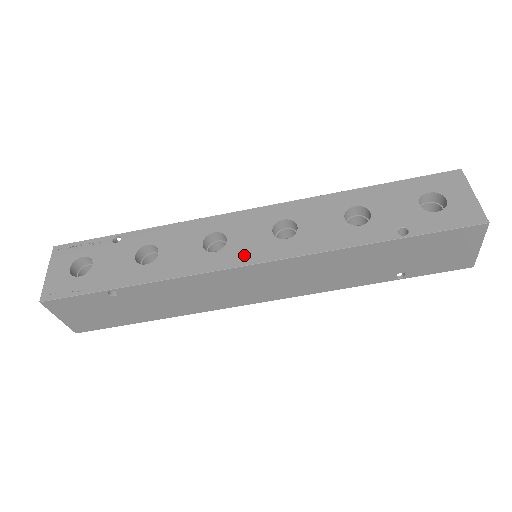
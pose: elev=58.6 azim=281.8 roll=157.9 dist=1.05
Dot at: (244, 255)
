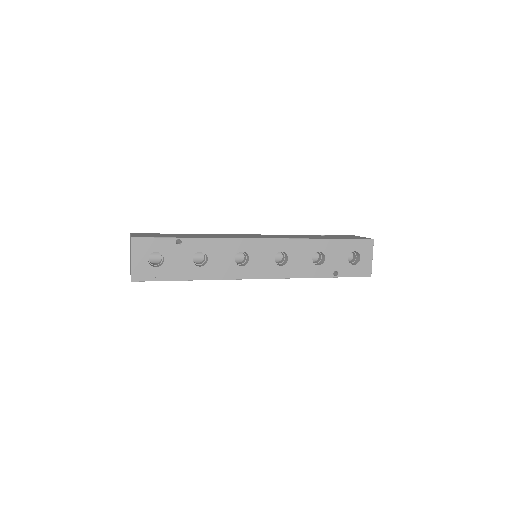
Dot at: (258, 272)
